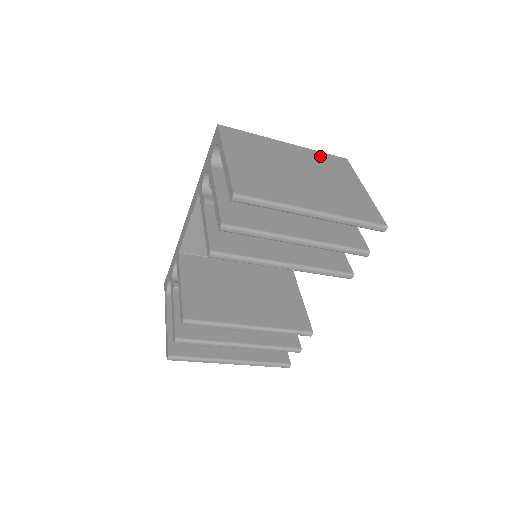
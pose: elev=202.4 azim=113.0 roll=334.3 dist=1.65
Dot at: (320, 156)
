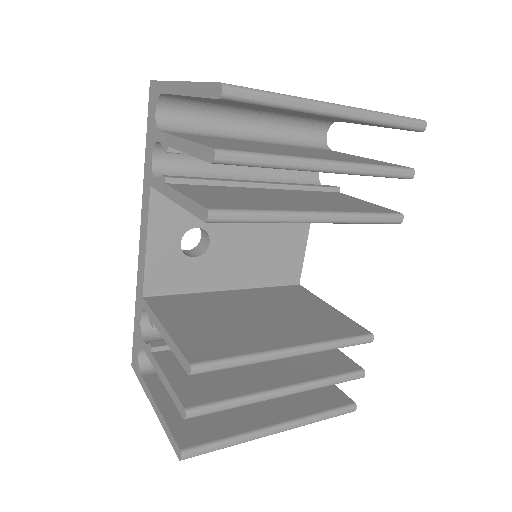
Dot at: occluded
